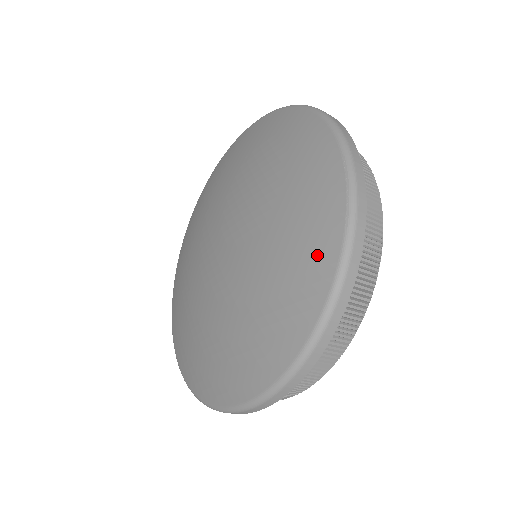
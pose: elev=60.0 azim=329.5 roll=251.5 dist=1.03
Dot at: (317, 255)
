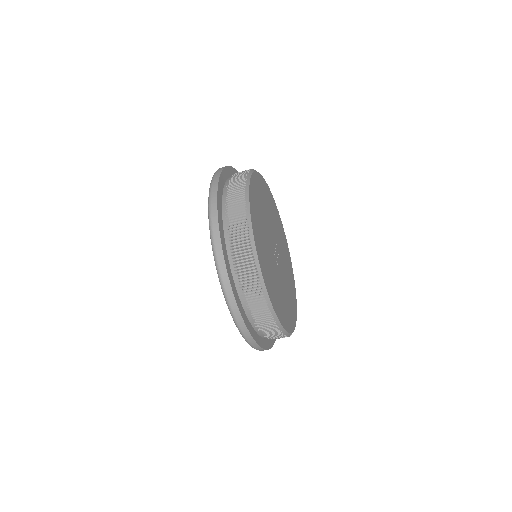
Dot at: occluded
